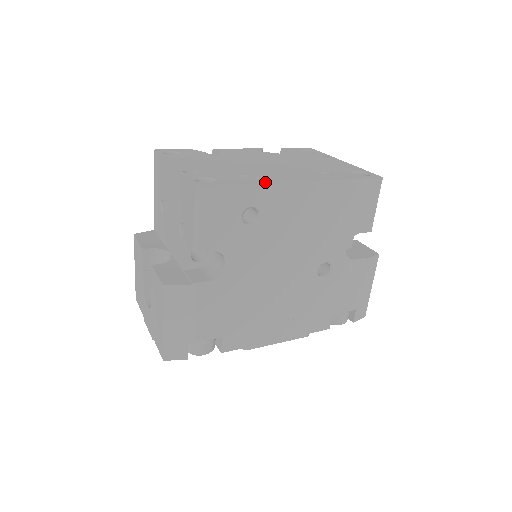
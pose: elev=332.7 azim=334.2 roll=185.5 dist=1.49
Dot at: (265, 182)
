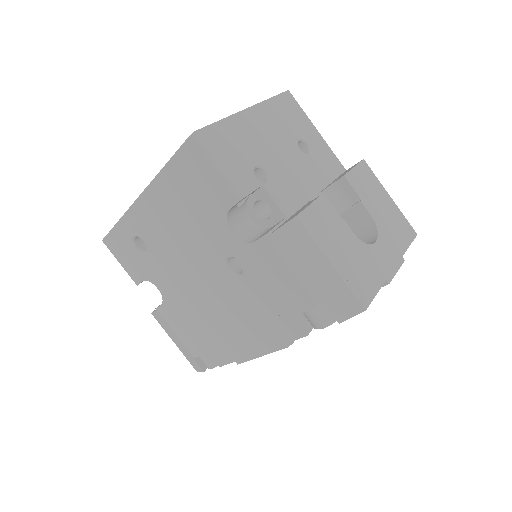
Dot at: (126, 212)
